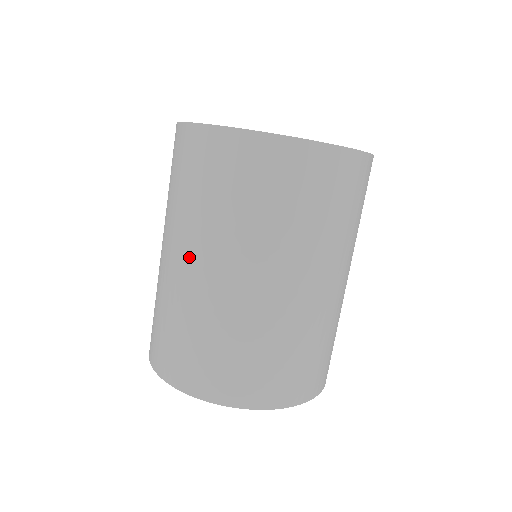
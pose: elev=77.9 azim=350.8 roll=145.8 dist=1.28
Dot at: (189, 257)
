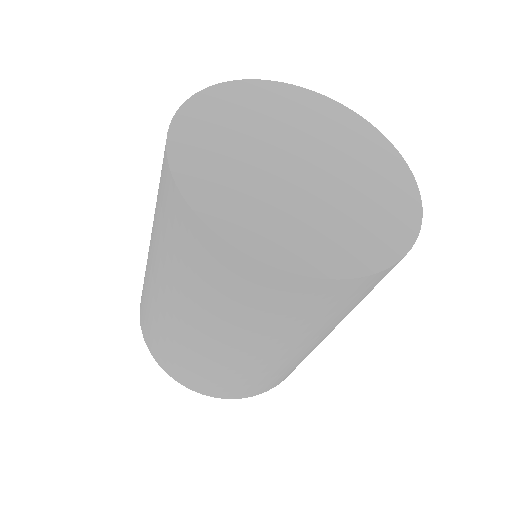
Dot at: (151, 260)
